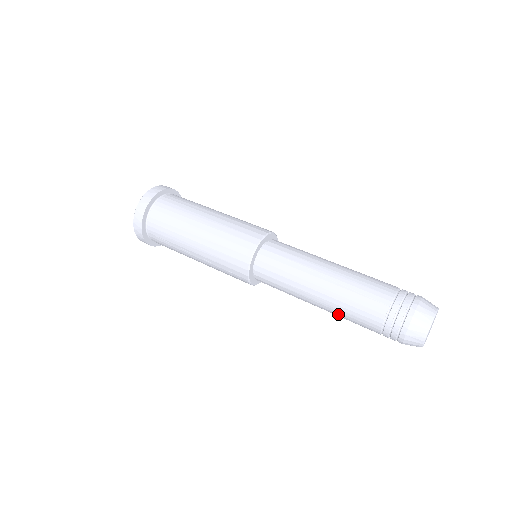
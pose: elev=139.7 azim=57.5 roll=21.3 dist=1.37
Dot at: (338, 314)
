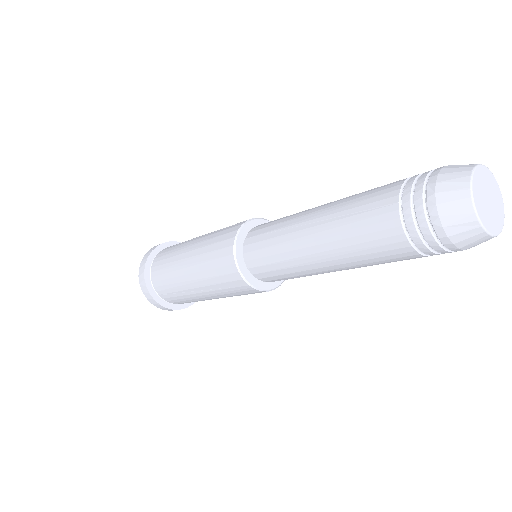
Dot at: (354, 262)
